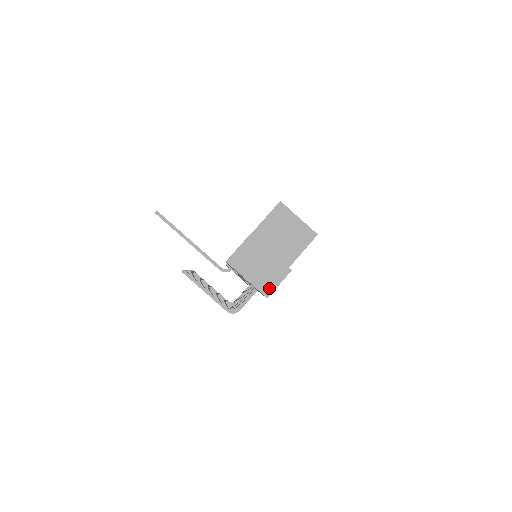
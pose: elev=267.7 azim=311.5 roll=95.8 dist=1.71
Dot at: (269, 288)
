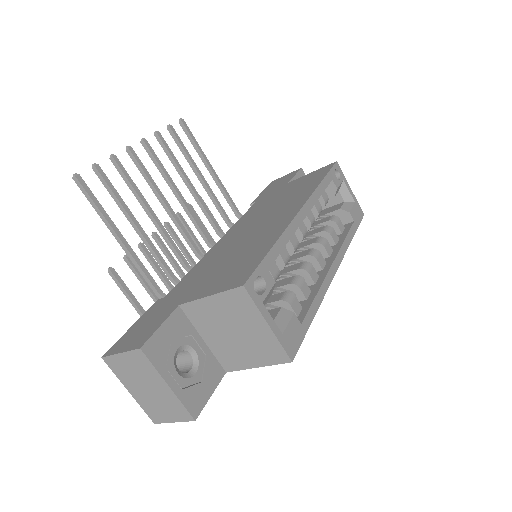
Dot at: (158, 417)
